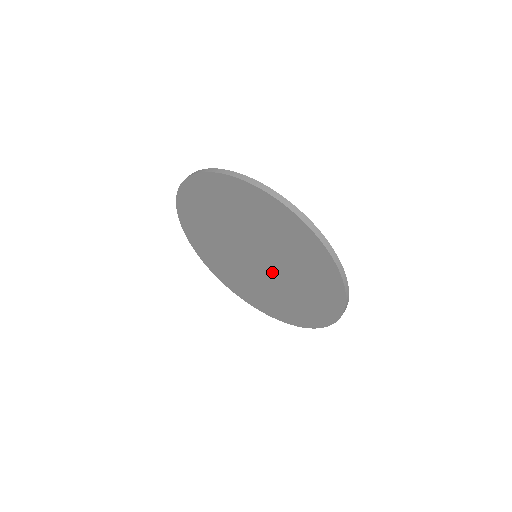
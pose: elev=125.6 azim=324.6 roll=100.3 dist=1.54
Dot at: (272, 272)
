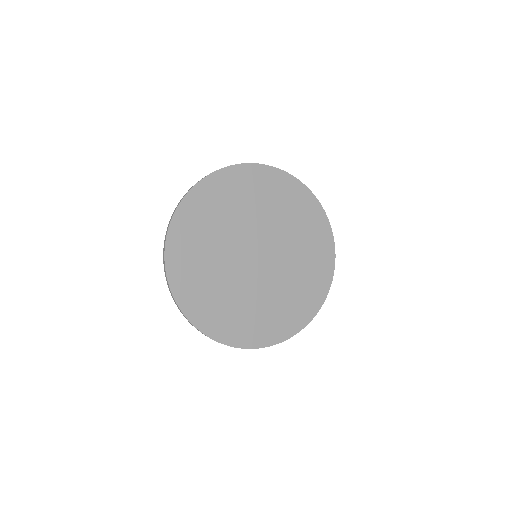
Dot at: (266, 274)
